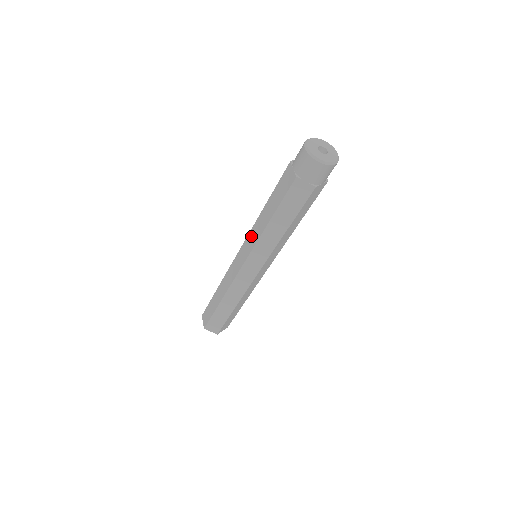
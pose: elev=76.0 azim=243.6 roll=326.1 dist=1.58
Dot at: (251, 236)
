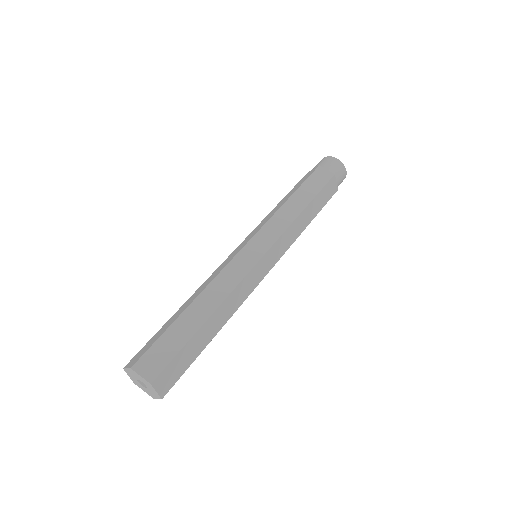
Dot at: (260, 224)
